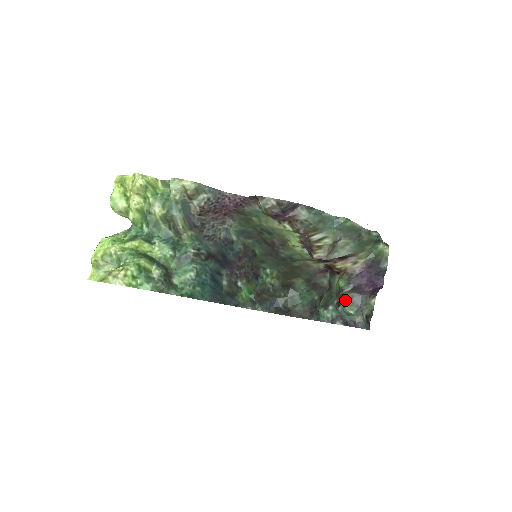
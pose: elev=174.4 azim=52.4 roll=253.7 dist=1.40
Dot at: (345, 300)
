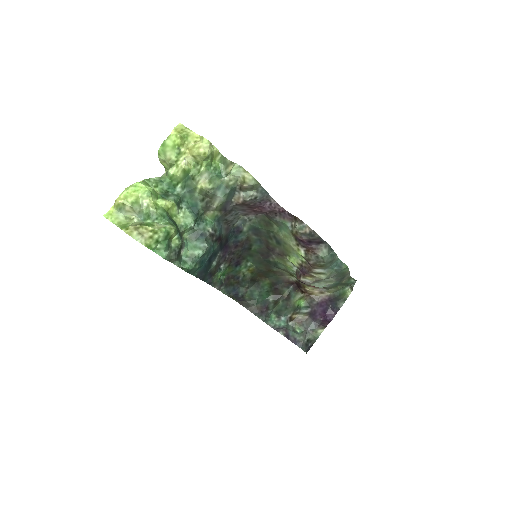
Dot at: (298, 319)
